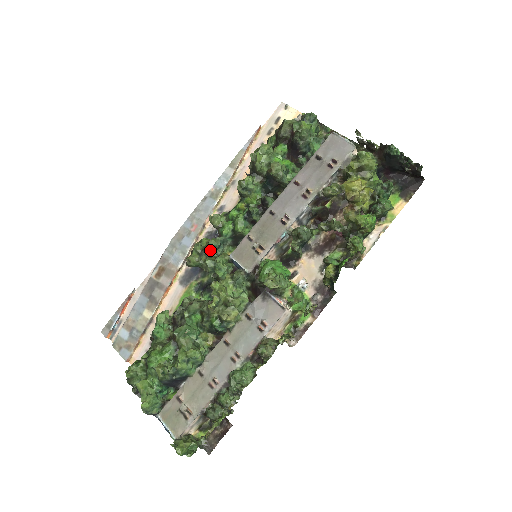
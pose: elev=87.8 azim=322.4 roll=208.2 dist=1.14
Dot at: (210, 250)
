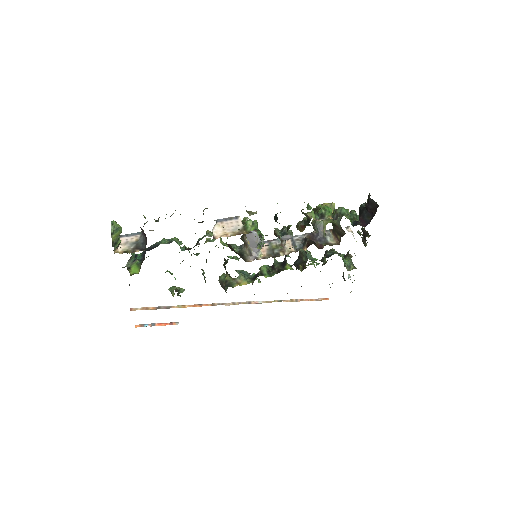
Dot at: (237, 272)
